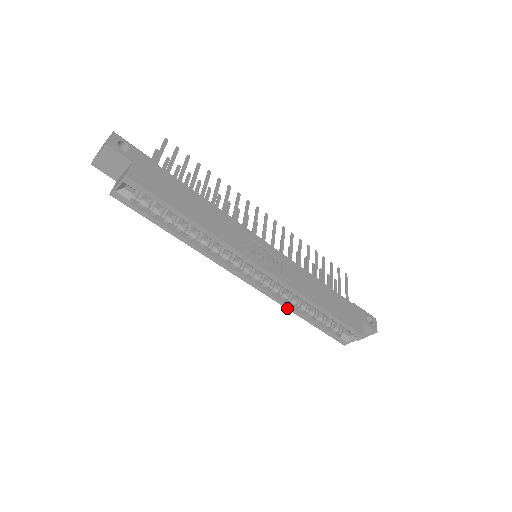
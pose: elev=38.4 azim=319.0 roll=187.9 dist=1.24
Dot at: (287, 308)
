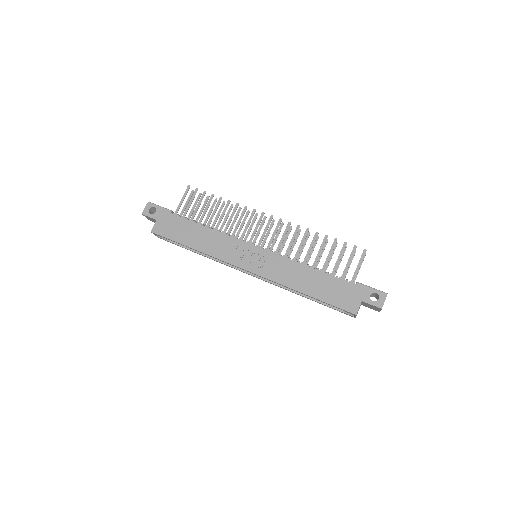
Dot at: (290, 291)
